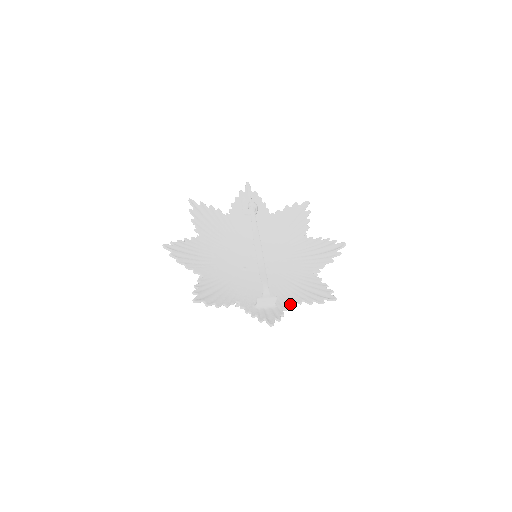
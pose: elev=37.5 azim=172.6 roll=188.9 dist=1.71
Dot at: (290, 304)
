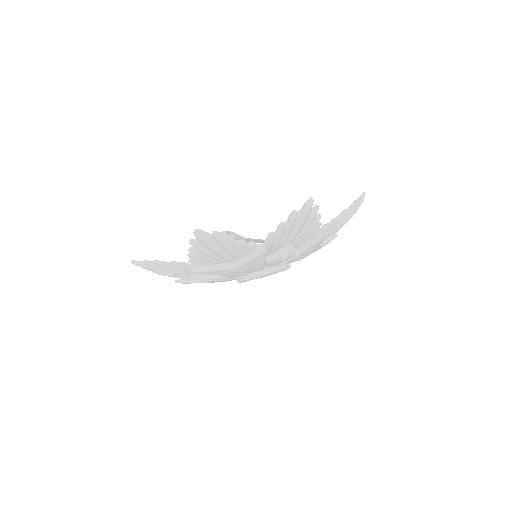
Dot at: (263, 248)
